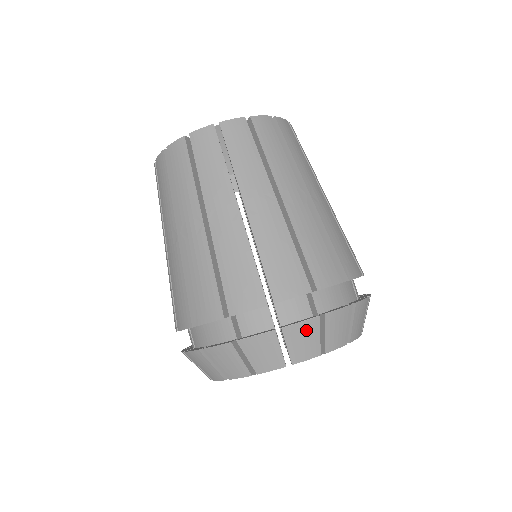
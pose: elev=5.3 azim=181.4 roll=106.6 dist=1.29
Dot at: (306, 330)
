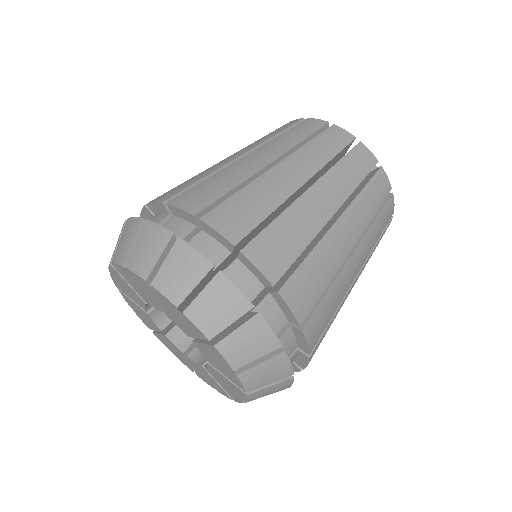
Dot at: (192, 263)
